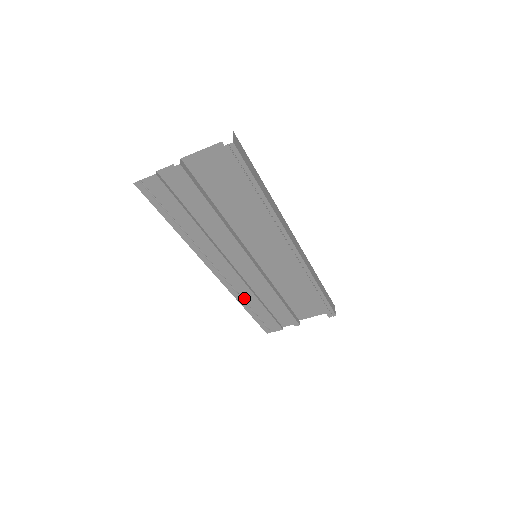
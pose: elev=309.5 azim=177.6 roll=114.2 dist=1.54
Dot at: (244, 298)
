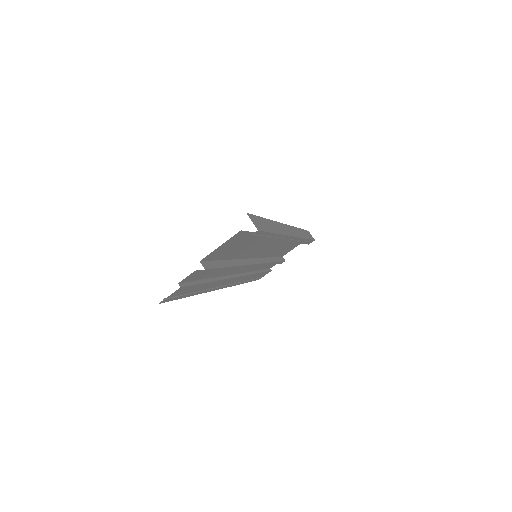
Dot at: (245, 280)
